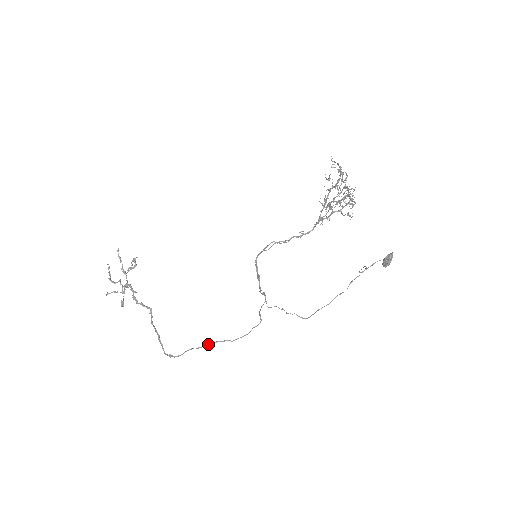
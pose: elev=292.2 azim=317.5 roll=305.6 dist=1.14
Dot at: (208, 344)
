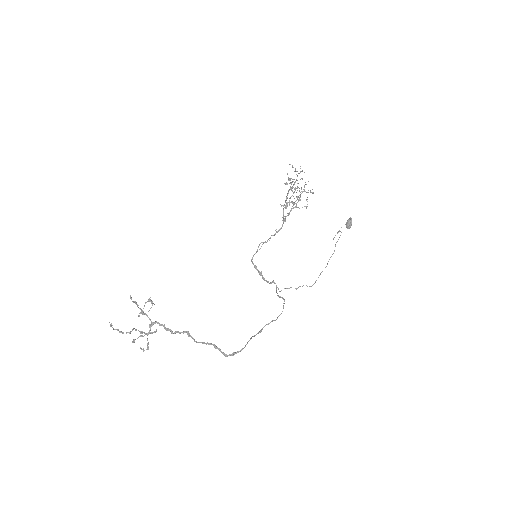
Dot at: (261, 329)
